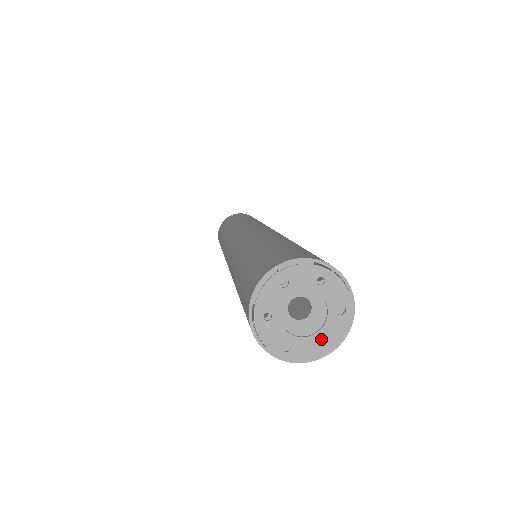
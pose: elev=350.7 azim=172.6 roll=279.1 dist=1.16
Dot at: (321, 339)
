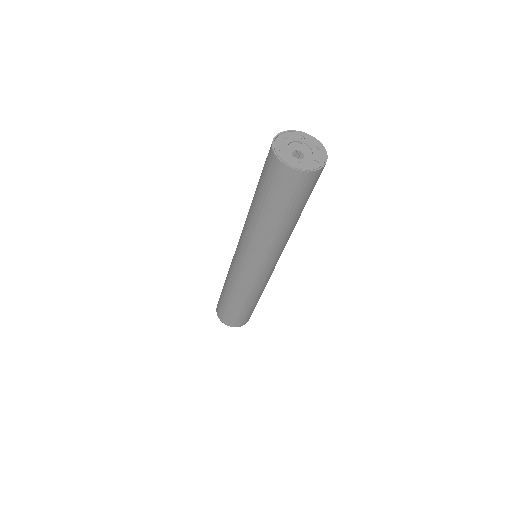
Dot at: (293, 180)
